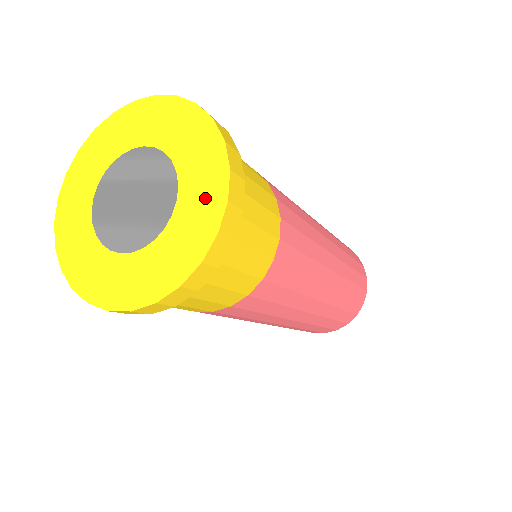
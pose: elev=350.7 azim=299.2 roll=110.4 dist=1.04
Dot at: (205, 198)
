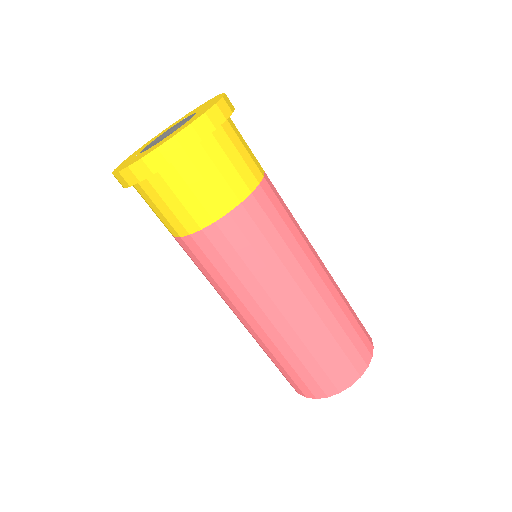
Dot at: (197, 116)
